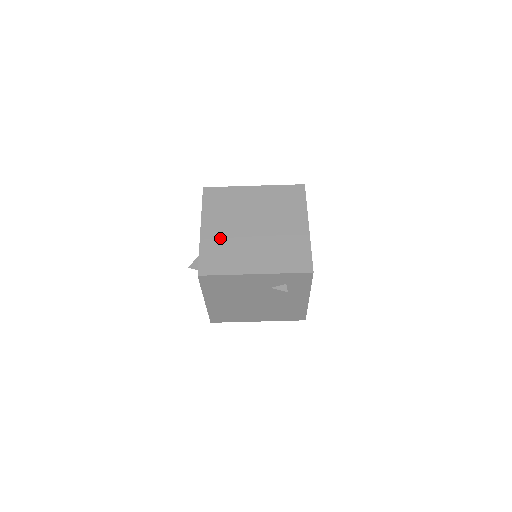
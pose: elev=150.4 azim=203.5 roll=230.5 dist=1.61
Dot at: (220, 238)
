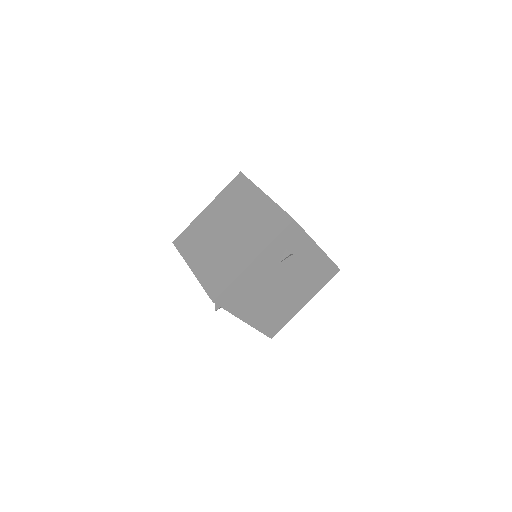
Dot at: (209, 262)
